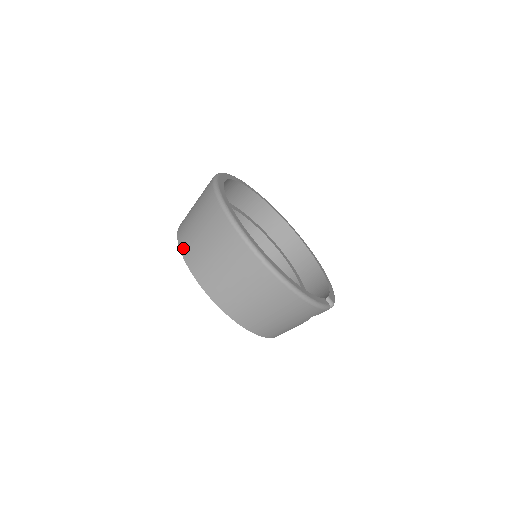
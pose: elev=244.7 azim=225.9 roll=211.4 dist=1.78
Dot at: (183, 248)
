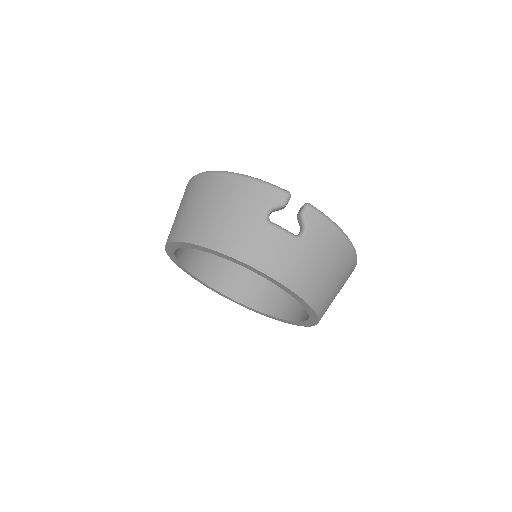
Dot at: occluded
